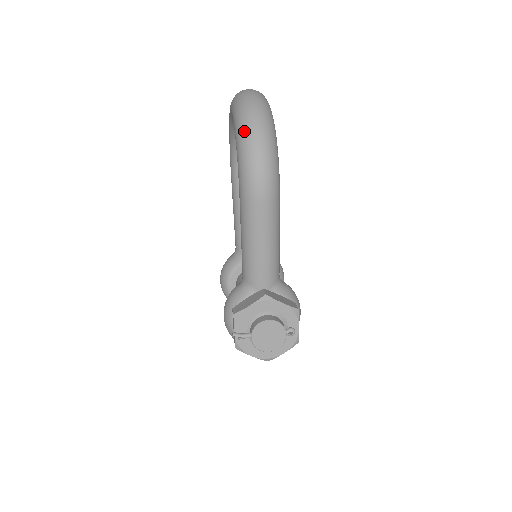
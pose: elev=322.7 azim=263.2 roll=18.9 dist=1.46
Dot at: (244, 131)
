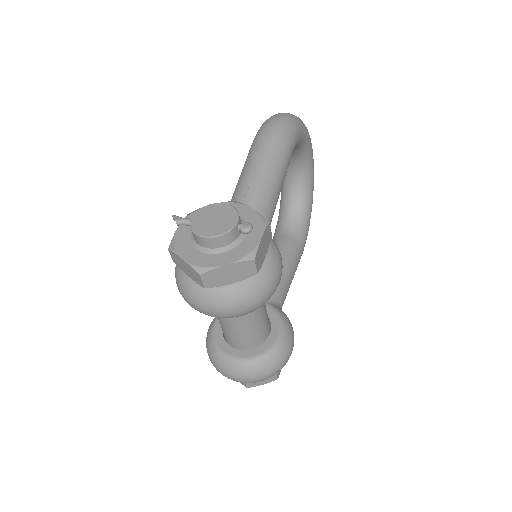
Dot at: occluded
